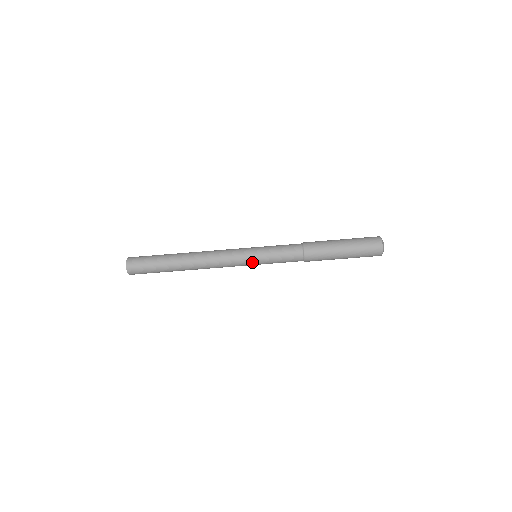
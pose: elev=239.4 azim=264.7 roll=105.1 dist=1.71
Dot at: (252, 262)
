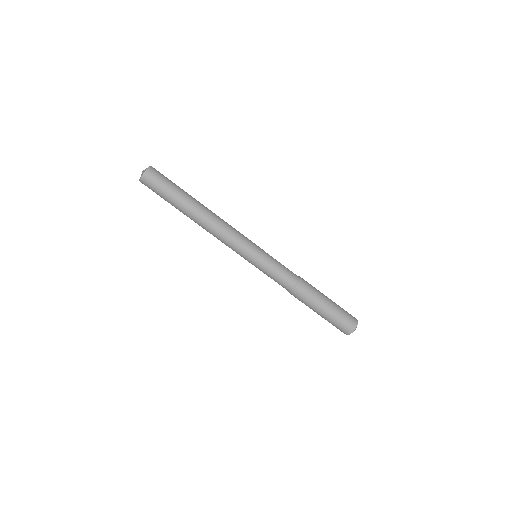
Dot at: (253, 256)
